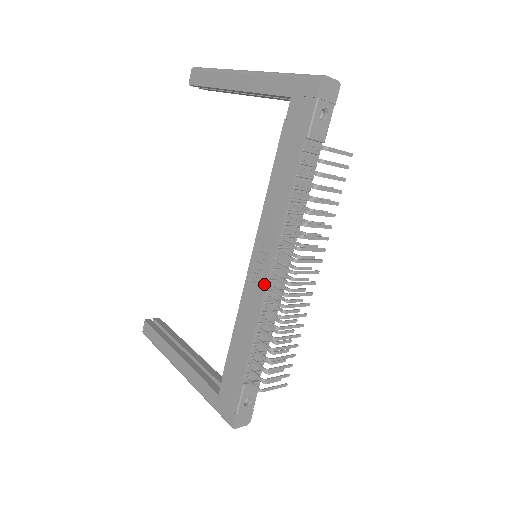
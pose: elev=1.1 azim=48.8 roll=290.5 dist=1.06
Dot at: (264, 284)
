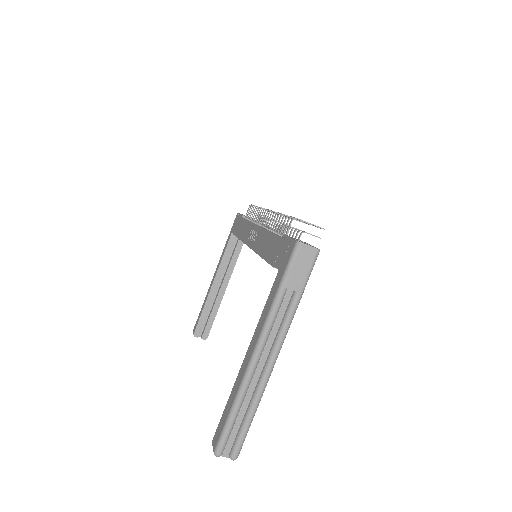
Dot at: (259, 228)
